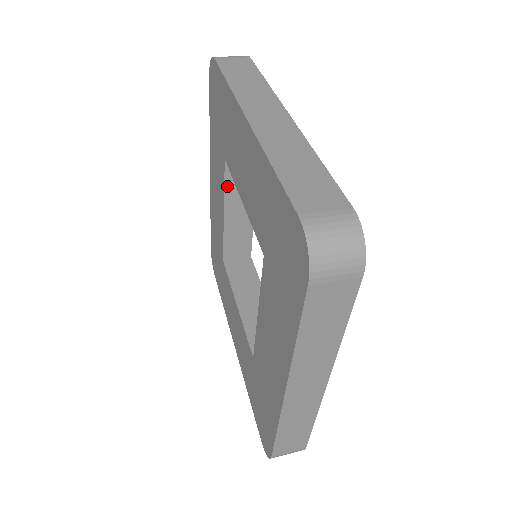
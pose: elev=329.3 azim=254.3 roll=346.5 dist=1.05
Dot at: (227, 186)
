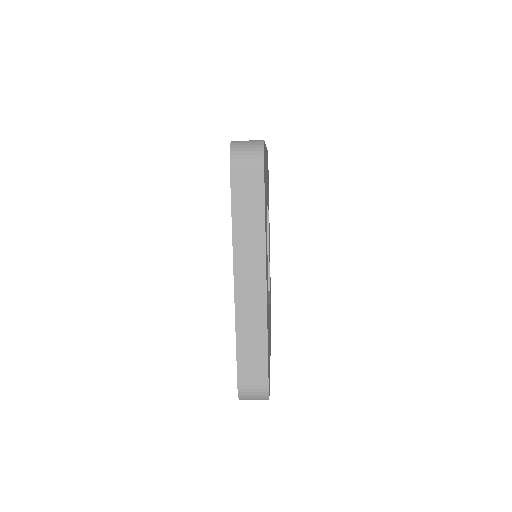
Dot at: occluded
